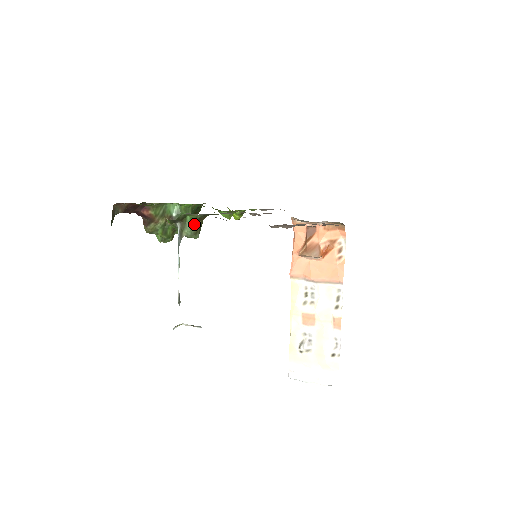
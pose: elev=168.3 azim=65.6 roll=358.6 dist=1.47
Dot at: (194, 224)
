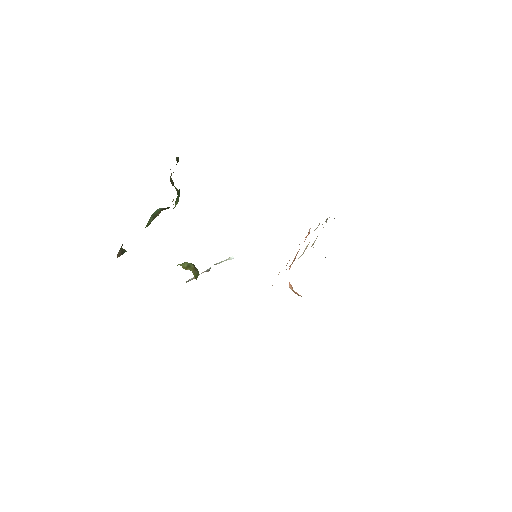
Dot at: occluded
